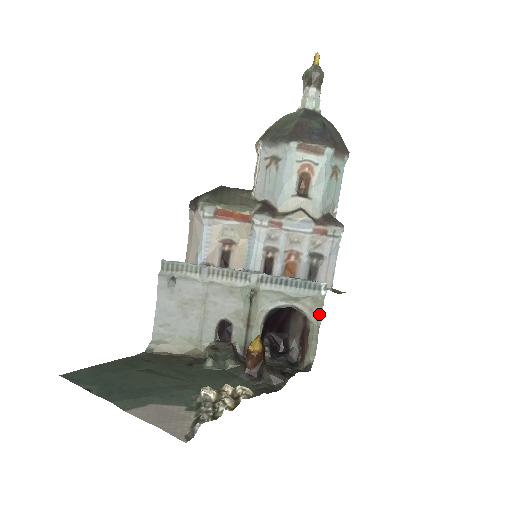
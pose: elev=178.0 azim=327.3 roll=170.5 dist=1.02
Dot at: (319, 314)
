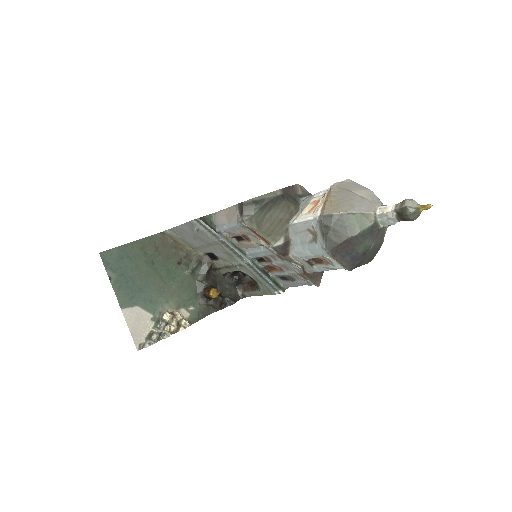
Dot at: (267, 294)
